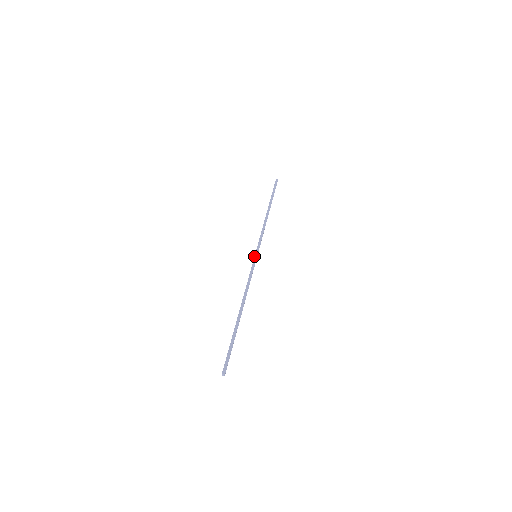
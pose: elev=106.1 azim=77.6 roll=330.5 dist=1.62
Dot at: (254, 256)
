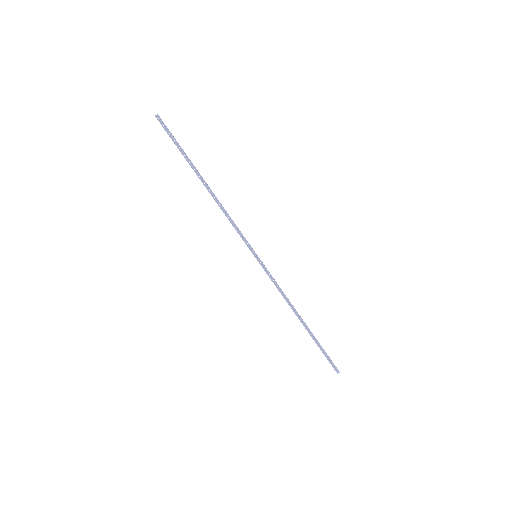
Dot at: occluded
